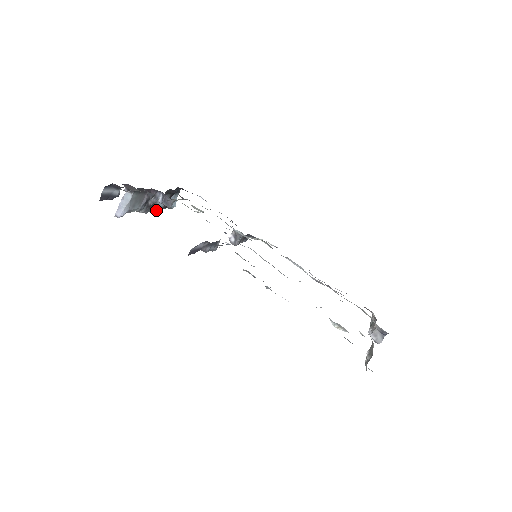
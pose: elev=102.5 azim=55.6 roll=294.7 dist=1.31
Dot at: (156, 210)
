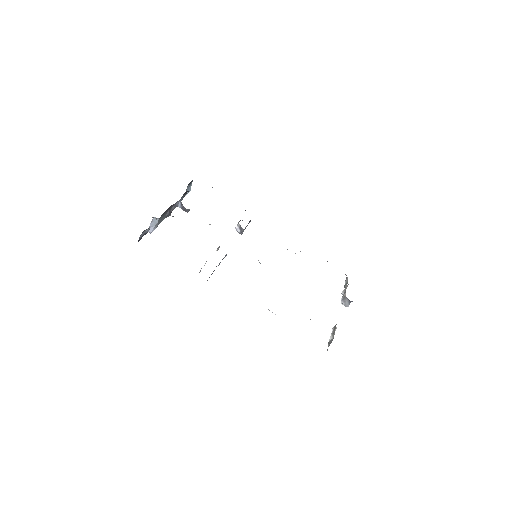
Dot at: occluded
